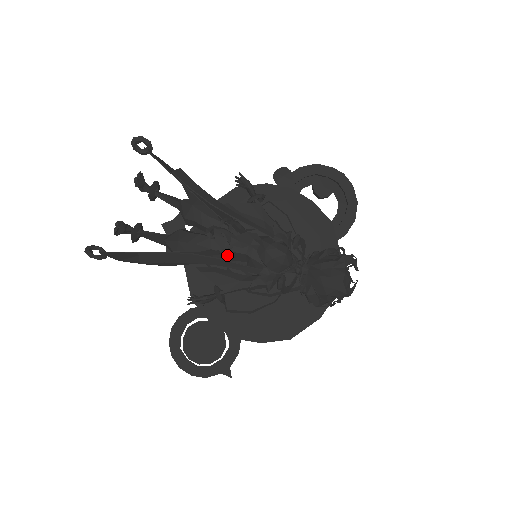
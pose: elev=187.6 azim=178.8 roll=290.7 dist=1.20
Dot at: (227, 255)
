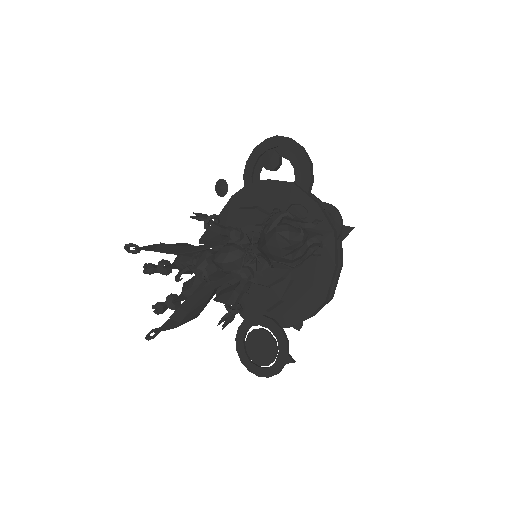
Dot at: (212, 279)
